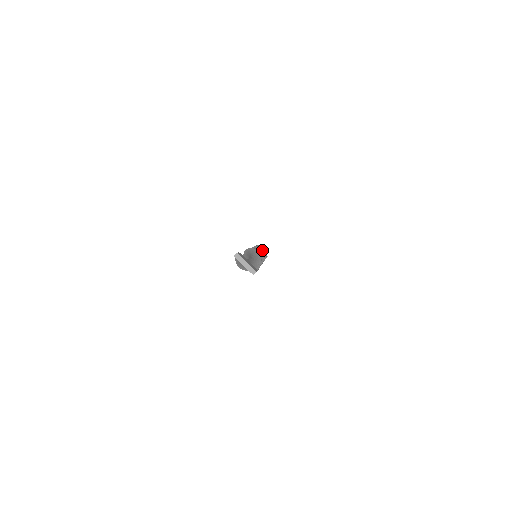
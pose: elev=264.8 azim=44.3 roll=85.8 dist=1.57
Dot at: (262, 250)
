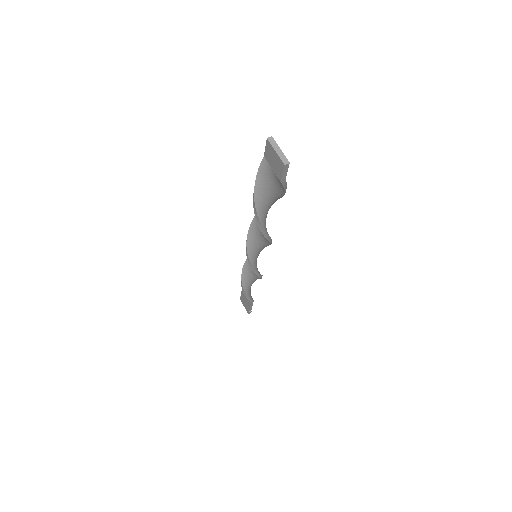
Dot at: occluded
